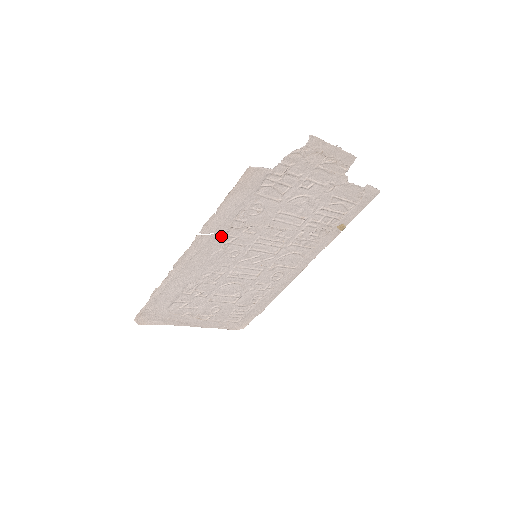
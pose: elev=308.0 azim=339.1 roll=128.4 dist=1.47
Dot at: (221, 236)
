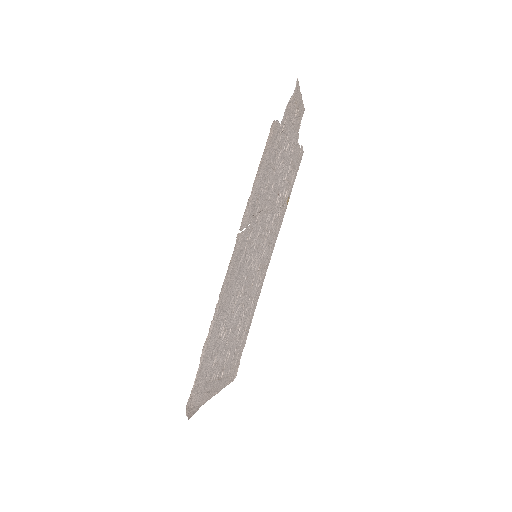
Dot at: (247, 231)
